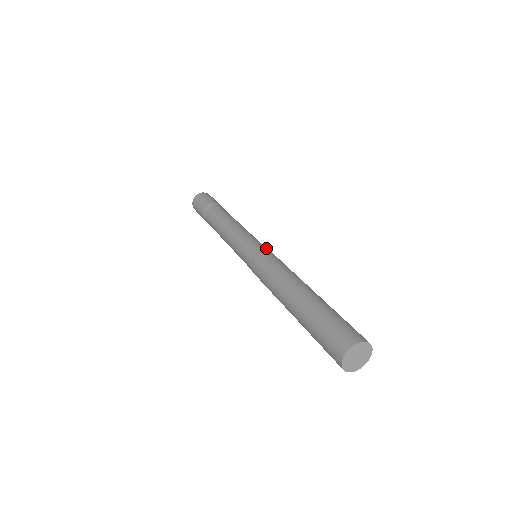
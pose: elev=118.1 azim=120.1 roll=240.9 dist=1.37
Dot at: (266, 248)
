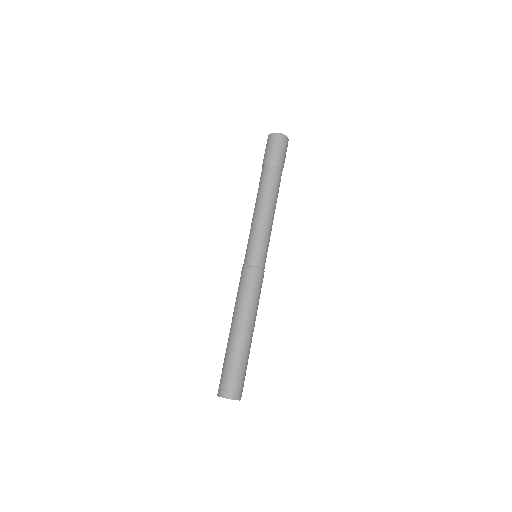
Dot at: (264, 260)
